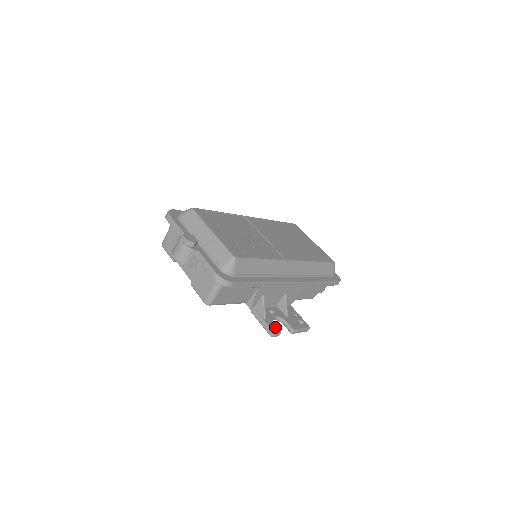
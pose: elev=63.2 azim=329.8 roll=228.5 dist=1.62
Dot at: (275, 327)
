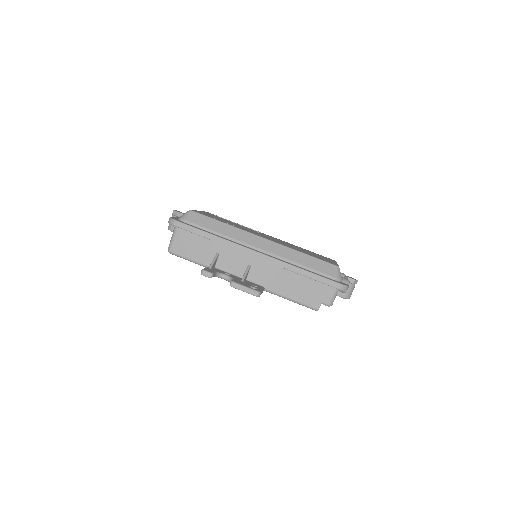
Dot at: (211, 271)
